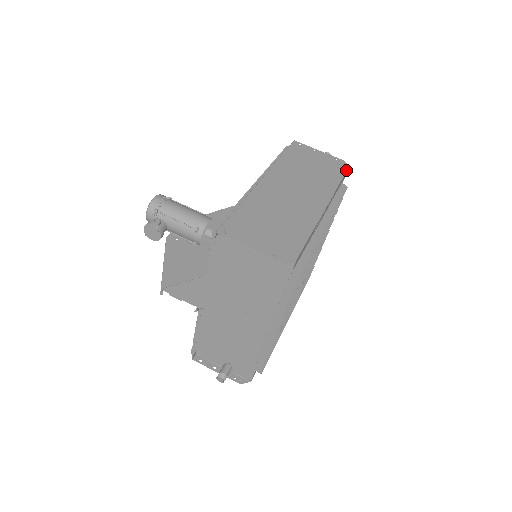
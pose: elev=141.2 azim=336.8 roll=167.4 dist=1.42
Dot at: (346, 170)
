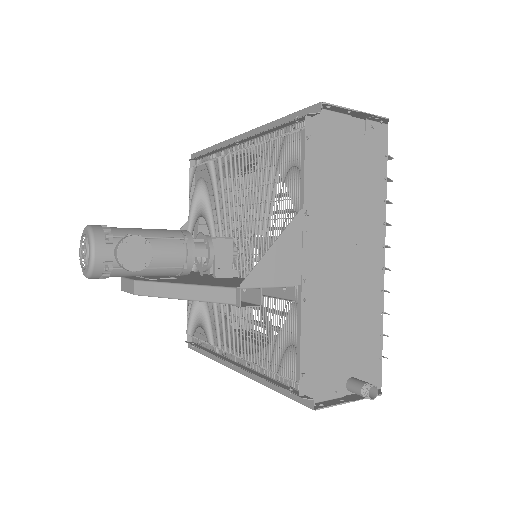
Dot at: occluded
